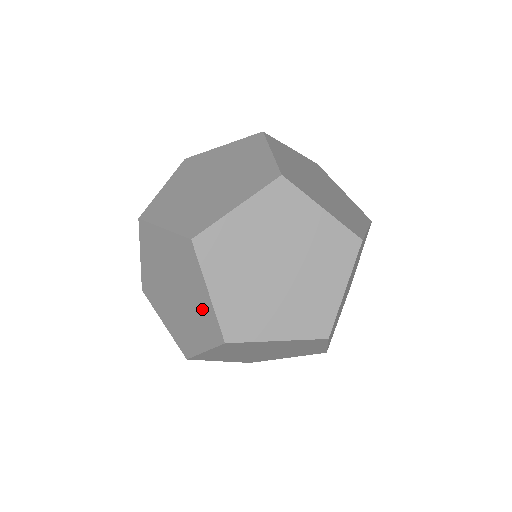
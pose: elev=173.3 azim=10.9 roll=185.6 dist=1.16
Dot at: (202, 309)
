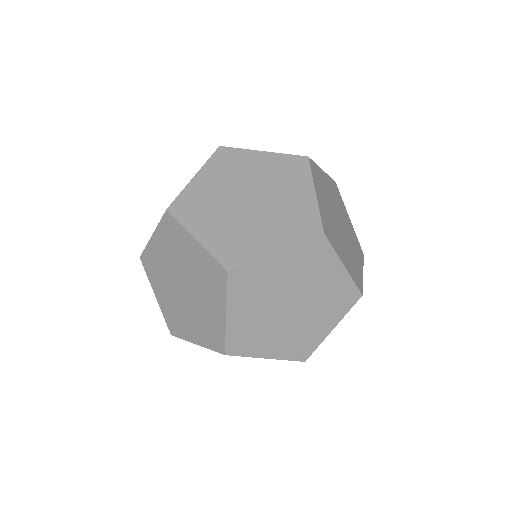
Dot at: (297, 208)
